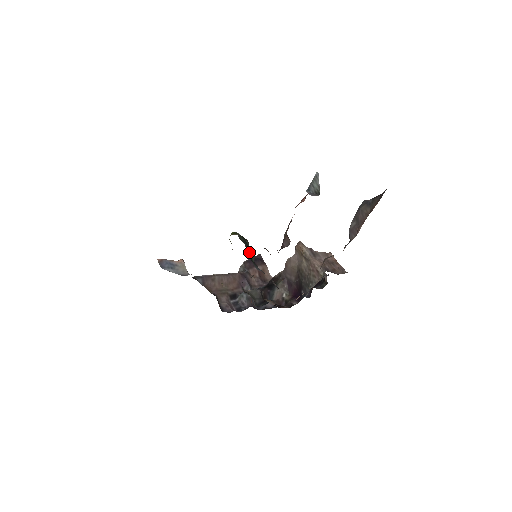
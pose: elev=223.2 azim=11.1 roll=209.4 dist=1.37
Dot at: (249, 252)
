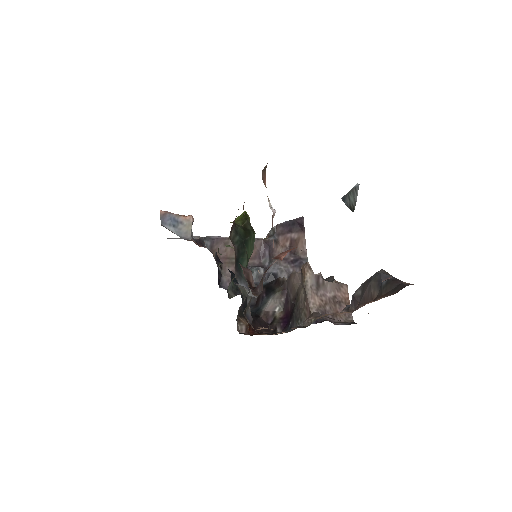
Dot at: (240, 257)
